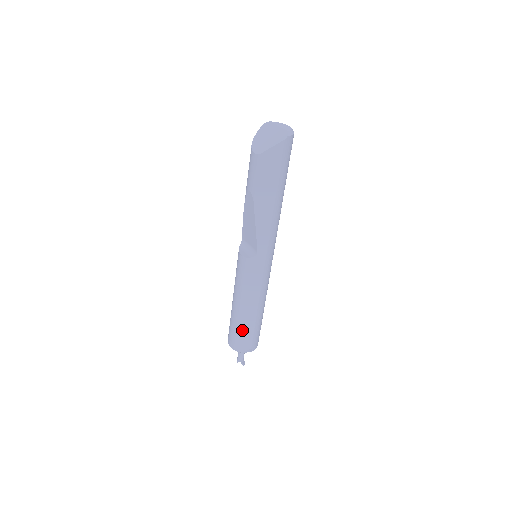
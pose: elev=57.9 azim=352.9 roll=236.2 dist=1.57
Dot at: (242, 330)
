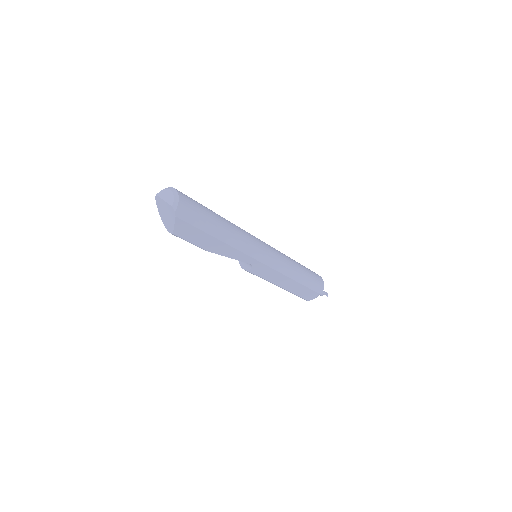
Dot at: (299, 292)
